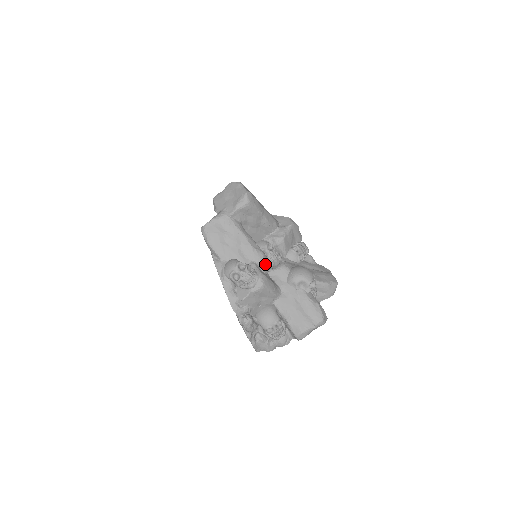
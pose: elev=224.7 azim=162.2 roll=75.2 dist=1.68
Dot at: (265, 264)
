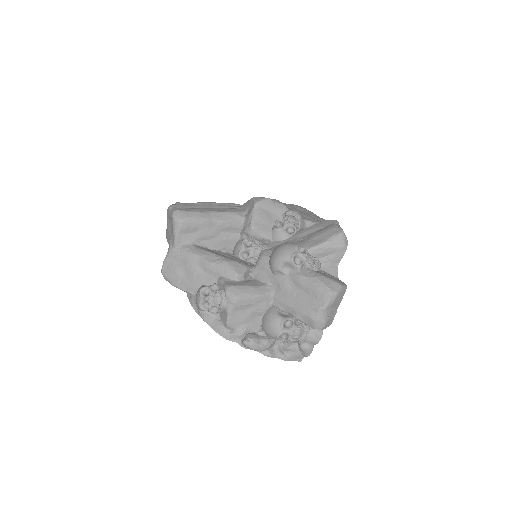
Dot at: (233, 271)
